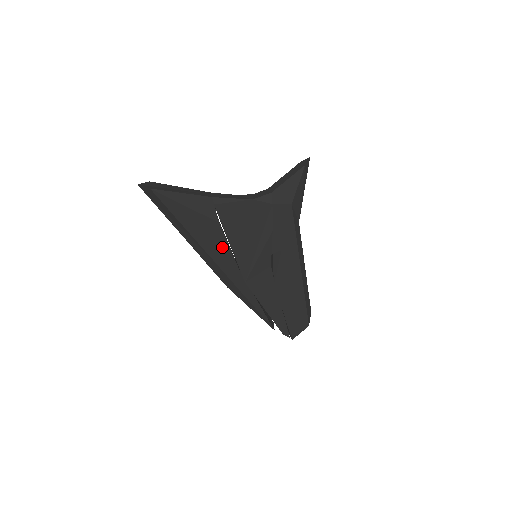
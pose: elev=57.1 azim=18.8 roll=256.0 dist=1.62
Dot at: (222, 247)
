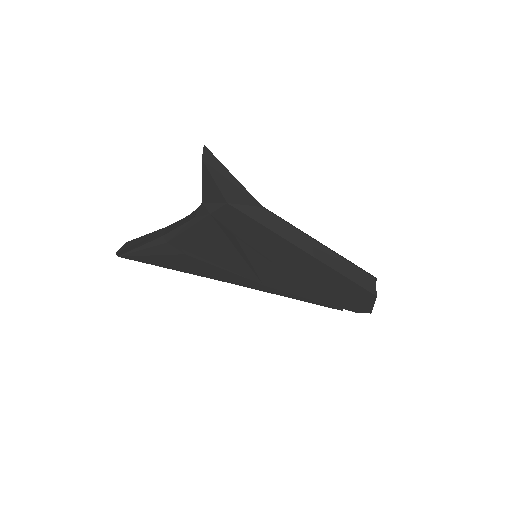
Dot at: (211, 269)
